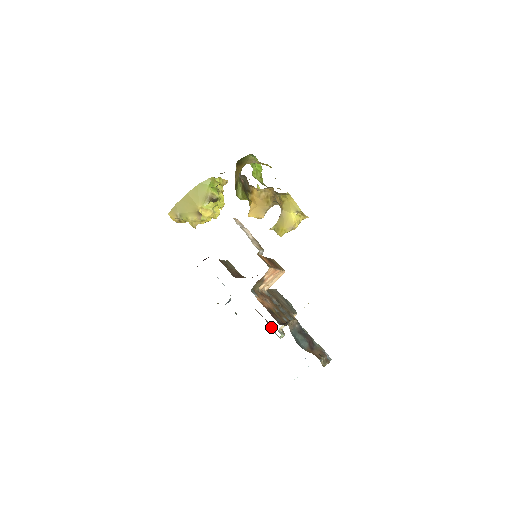
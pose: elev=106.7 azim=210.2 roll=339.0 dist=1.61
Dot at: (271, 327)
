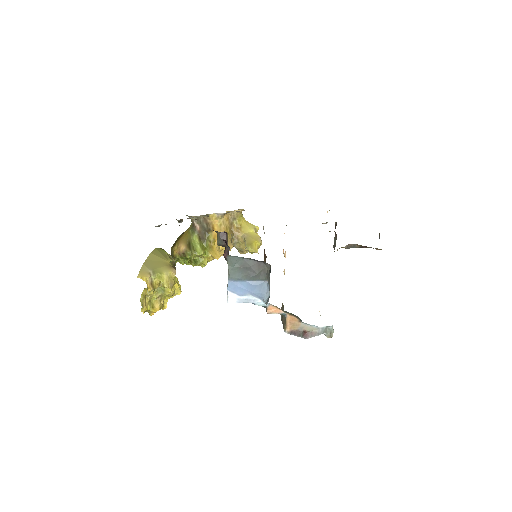
Dot at: (316, 332)
